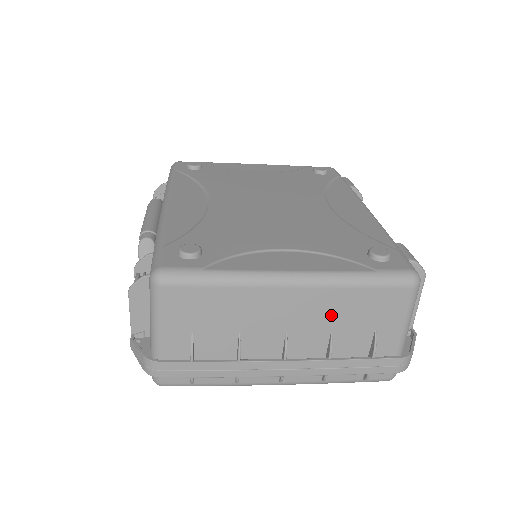
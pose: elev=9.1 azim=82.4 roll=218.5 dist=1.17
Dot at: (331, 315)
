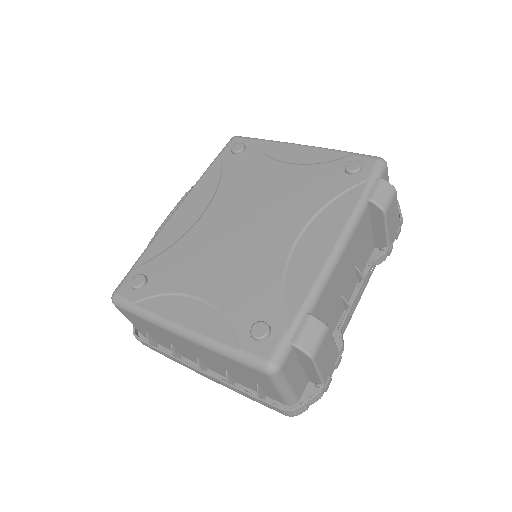
Dot at: (218, 361)
